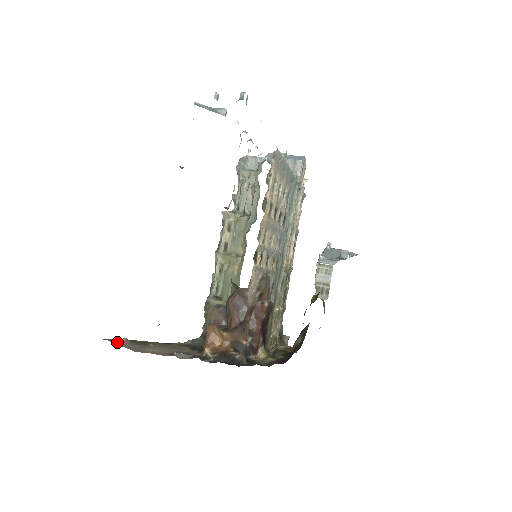
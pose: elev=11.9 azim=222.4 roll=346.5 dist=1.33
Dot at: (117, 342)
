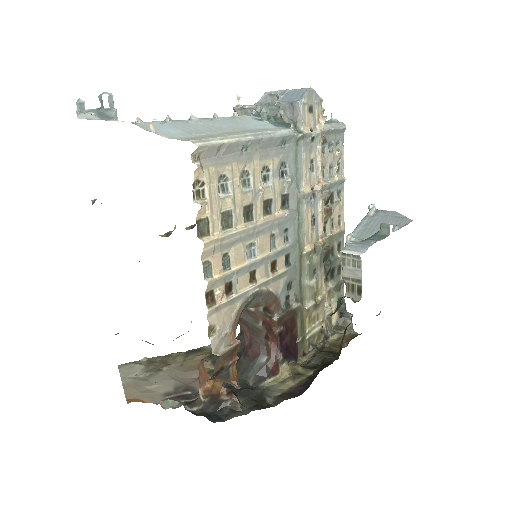
Dot at: (126, 373)
